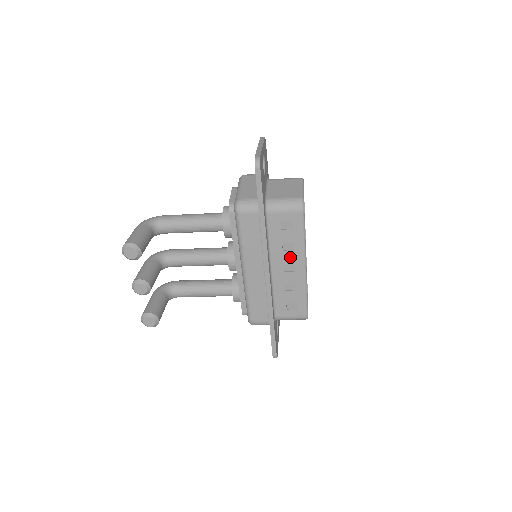
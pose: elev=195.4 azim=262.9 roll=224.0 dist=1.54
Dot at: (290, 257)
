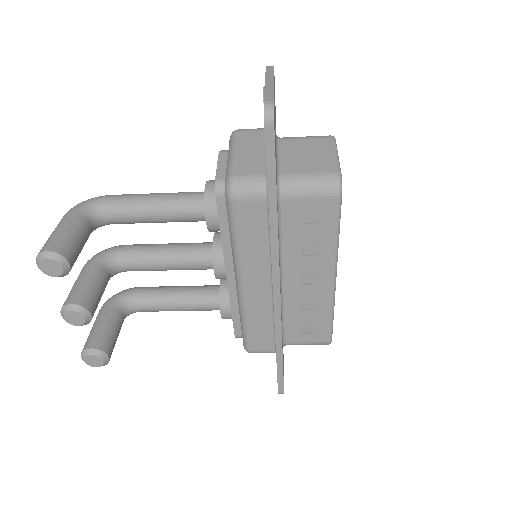
Dot at: (312, 264)
